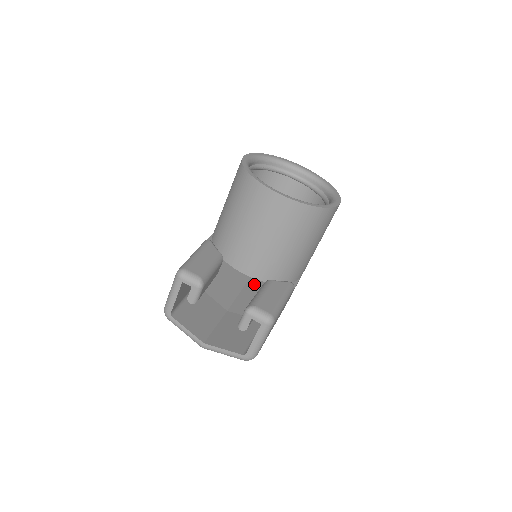
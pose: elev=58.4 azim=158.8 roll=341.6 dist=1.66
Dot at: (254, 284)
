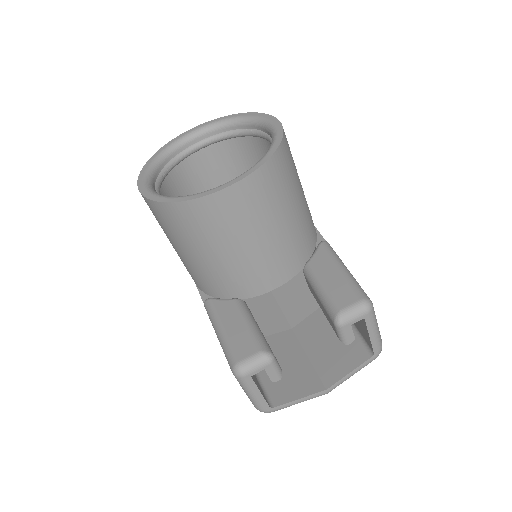
Dot at: occluded
